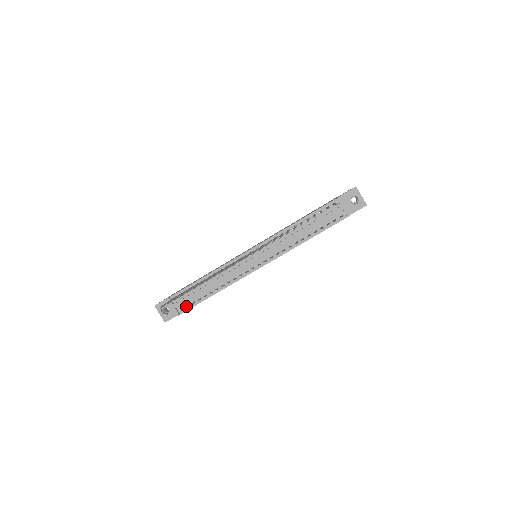
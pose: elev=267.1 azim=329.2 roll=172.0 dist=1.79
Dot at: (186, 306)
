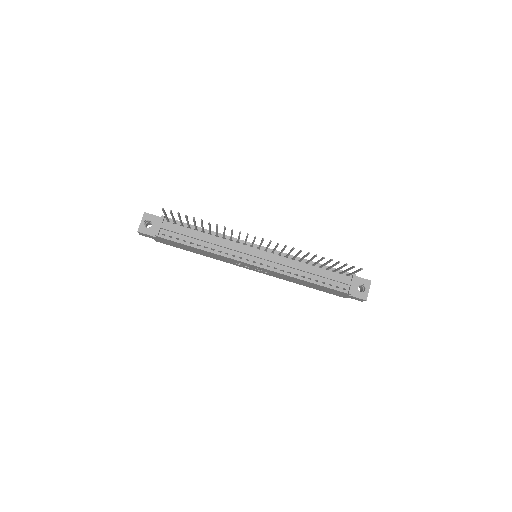
Dot at: (169, 235)
